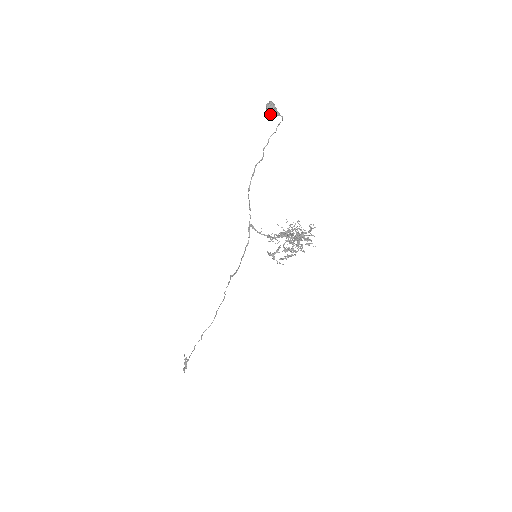
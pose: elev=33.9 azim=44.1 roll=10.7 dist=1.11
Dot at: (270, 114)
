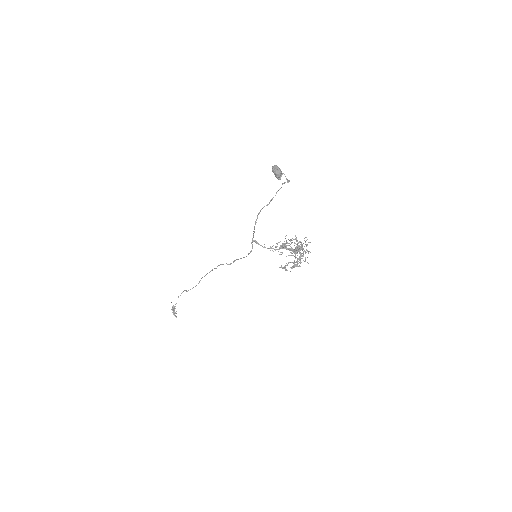
Dot at: (278, 178)
